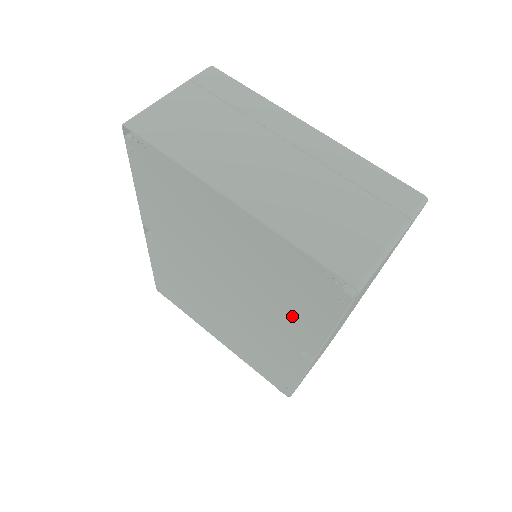
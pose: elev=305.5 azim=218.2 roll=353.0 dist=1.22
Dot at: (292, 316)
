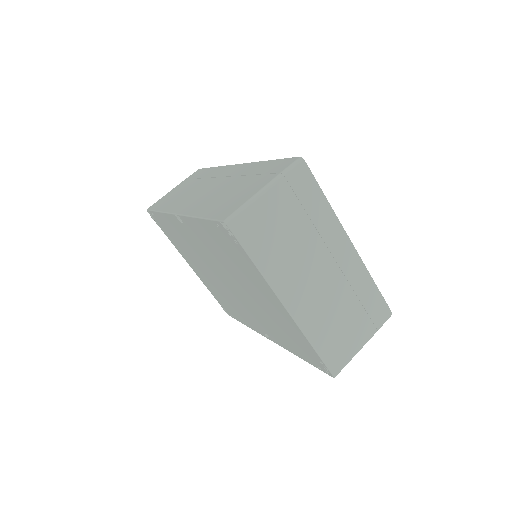
Dot at: (276, 333)
